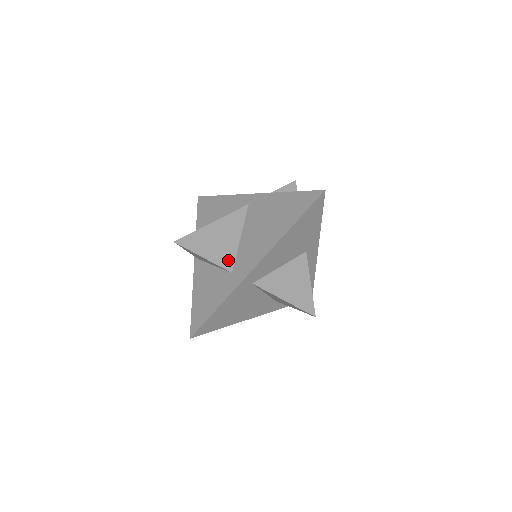
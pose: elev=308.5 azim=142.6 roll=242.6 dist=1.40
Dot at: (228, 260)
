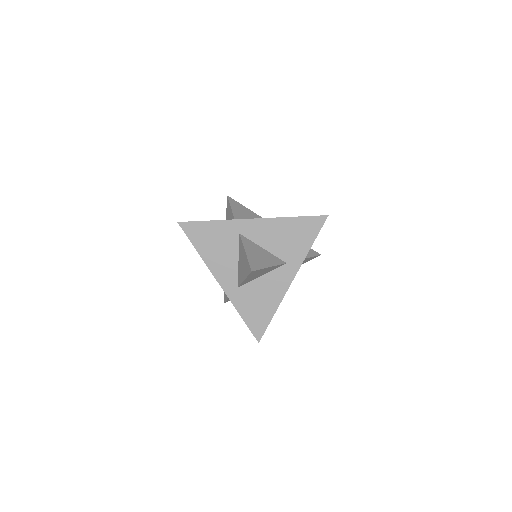
Dot at: occluded
